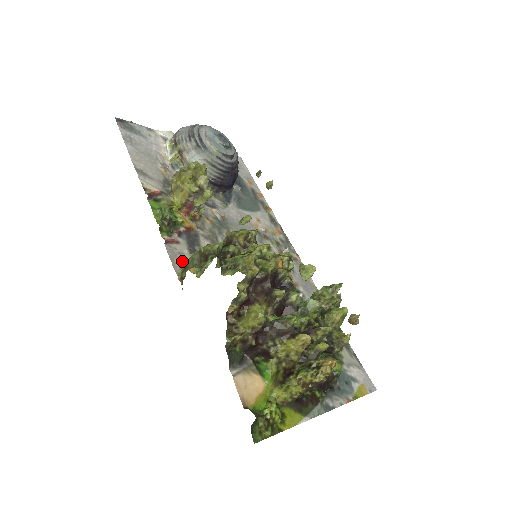
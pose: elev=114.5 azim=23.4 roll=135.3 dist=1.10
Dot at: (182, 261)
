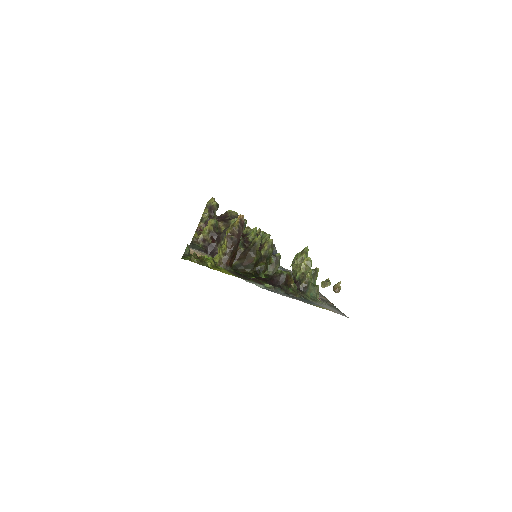
Dot at: occluded
